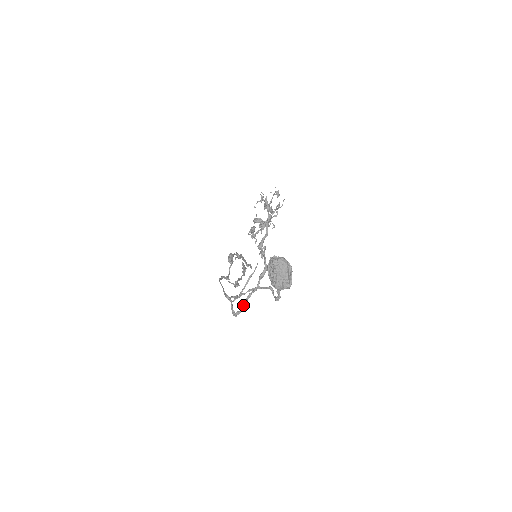
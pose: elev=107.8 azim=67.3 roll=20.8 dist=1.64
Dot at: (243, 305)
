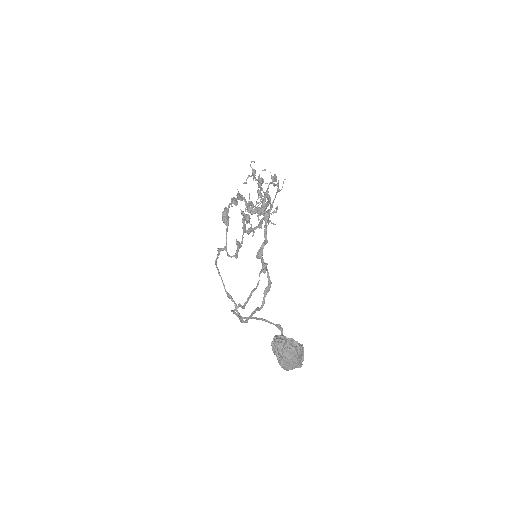
Dot at: occluded
